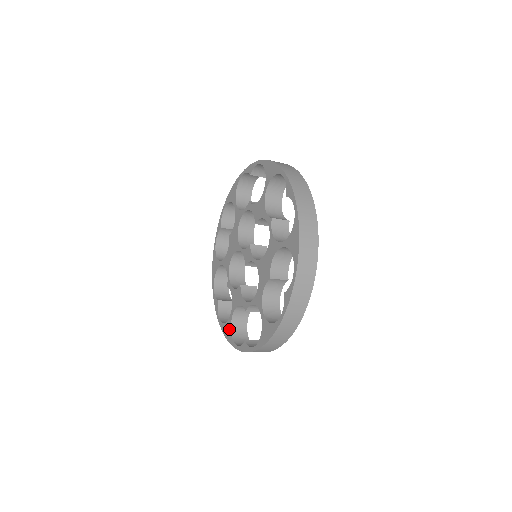
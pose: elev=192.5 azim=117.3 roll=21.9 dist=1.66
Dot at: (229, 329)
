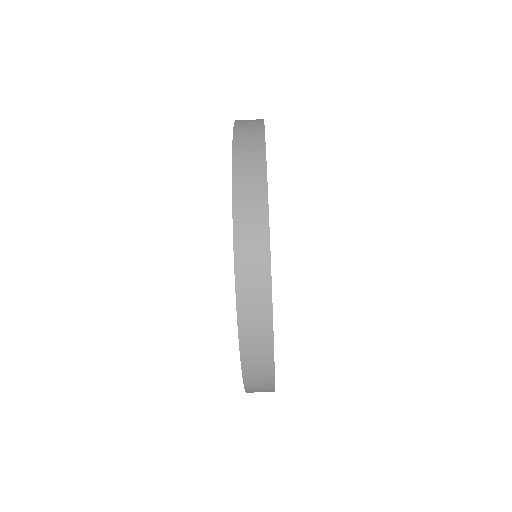
Dot at: occluded
